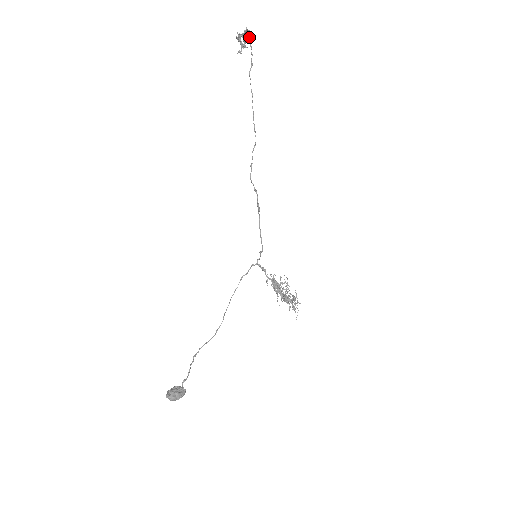
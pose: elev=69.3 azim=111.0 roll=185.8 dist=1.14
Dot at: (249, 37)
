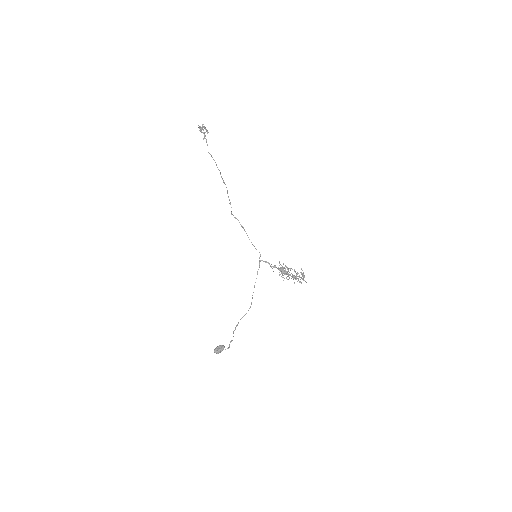
Dot at: (203, 129)
